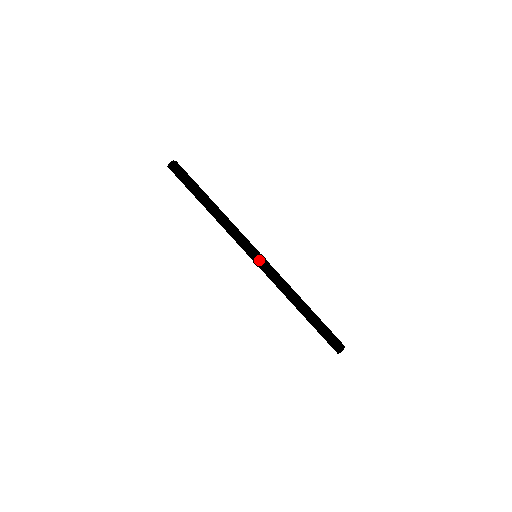
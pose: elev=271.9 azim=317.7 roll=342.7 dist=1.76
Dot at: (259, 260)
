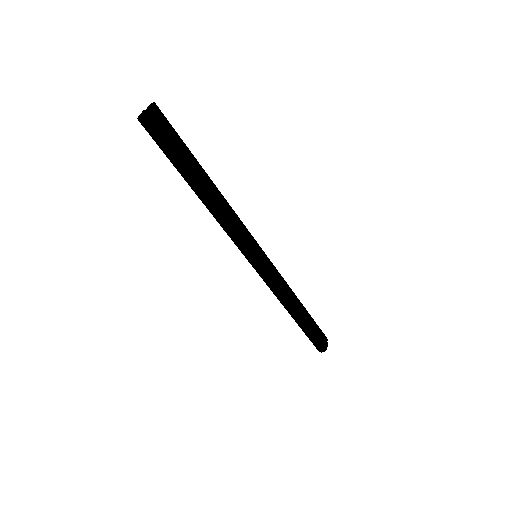
Dot at: (258, 268)
